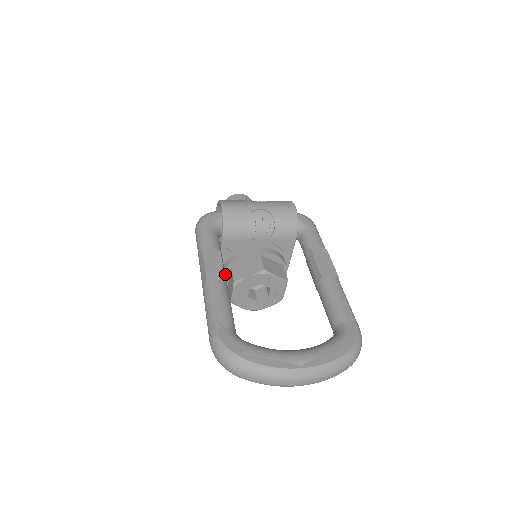
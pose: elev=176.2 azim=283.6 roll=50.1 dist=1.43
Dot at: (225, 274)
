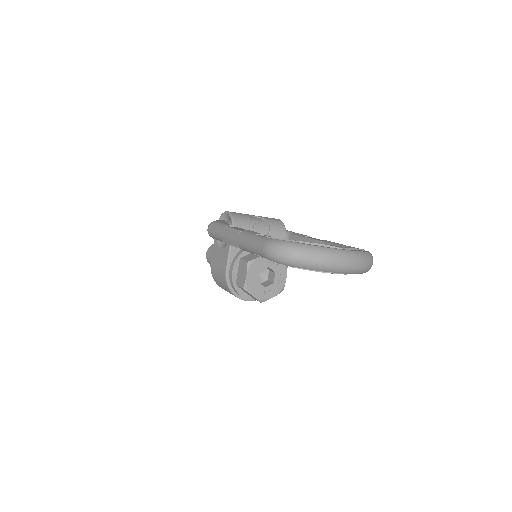
Dot at: (234, 268)
